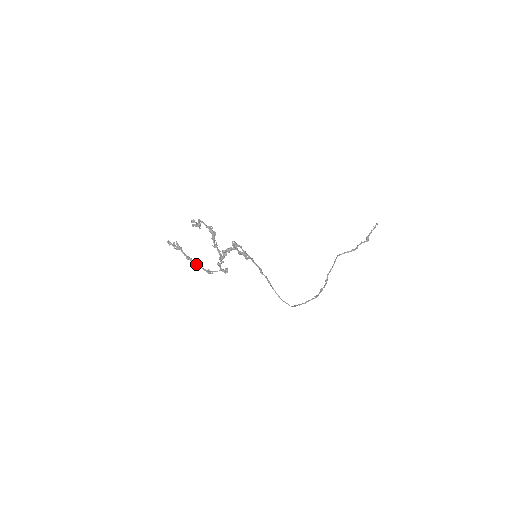
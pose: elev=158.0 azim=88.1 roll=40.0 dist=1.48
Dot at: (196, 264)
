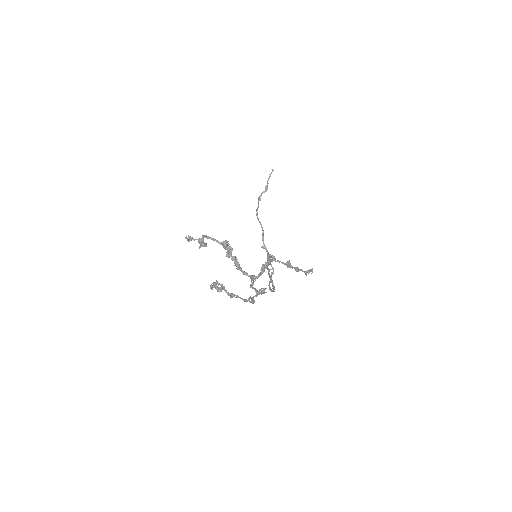
Dot at: (244, 300)
